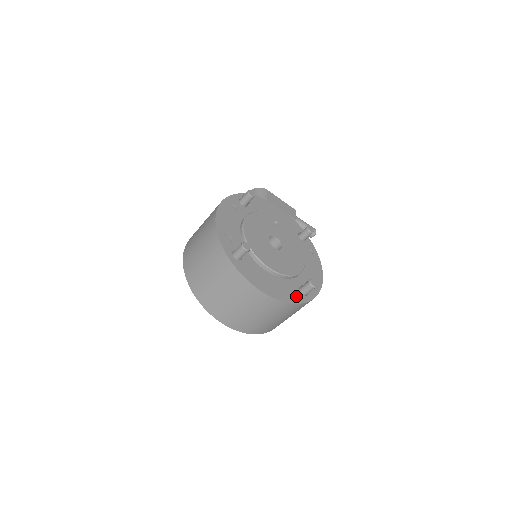
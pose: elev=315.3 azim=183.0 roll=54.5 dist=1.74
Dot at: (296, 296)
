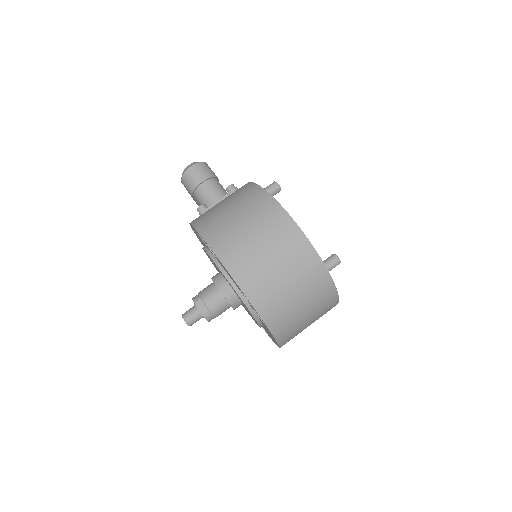
Dot at: occluded
